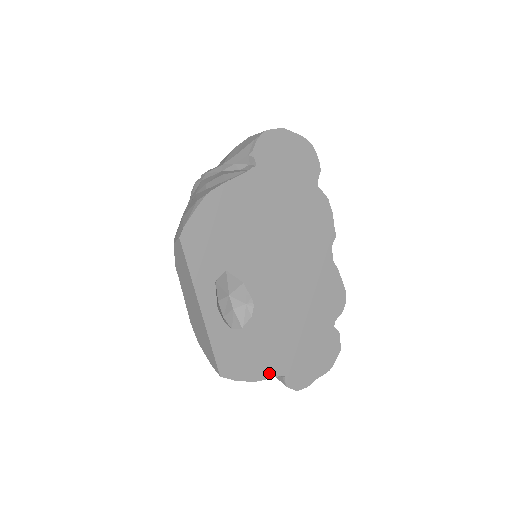
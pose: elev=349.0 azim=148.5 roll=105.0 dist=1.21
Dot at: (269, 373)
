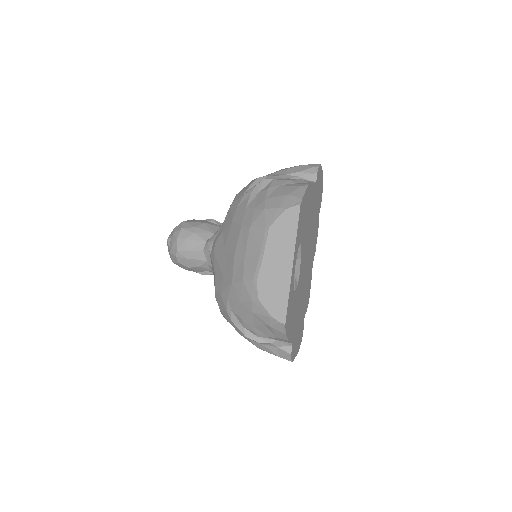
Dot at: (291, 338)
